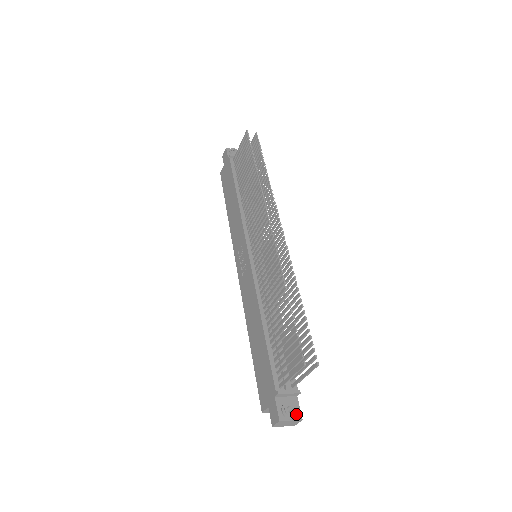
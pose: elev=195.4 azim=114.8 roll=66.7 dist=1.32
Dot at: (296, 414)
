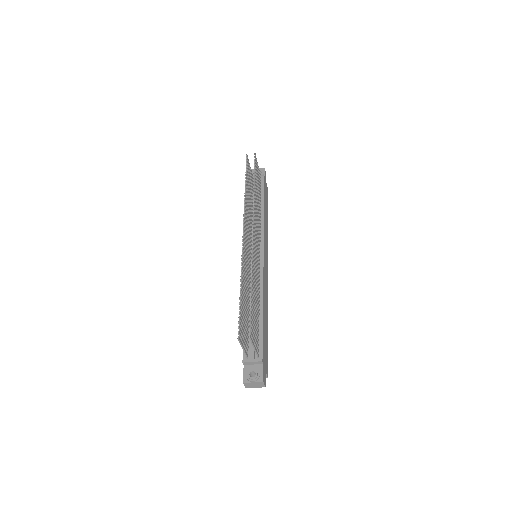
Dot at: (257, 377)
